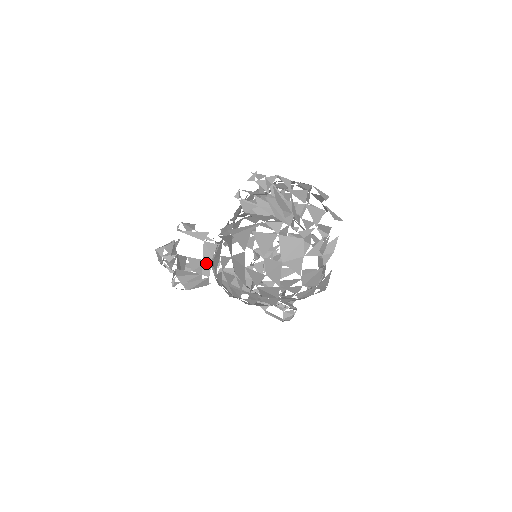
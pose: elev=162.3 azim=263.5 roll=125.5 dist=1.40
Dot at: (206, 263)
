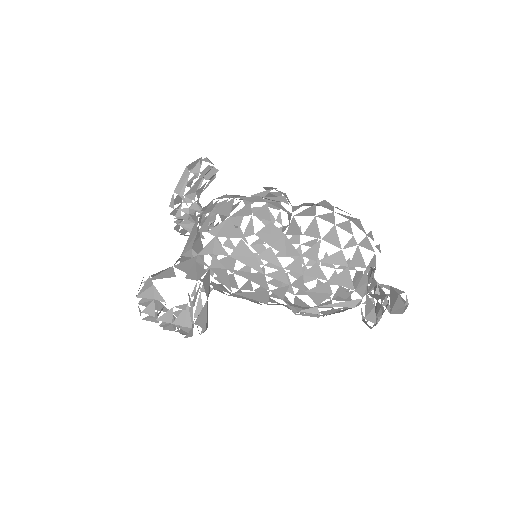
Dot at: (208, 290)
